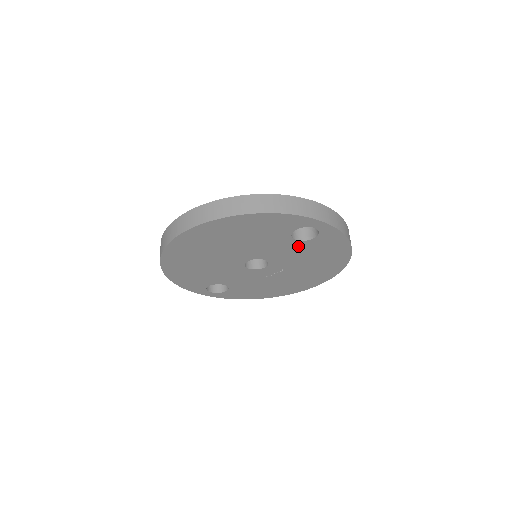
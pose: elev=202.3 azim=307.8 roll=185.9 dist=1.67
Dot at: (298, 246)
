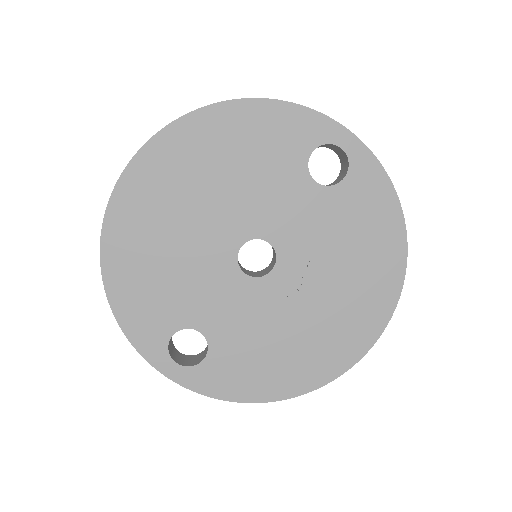
Dot at: (320, 203)
